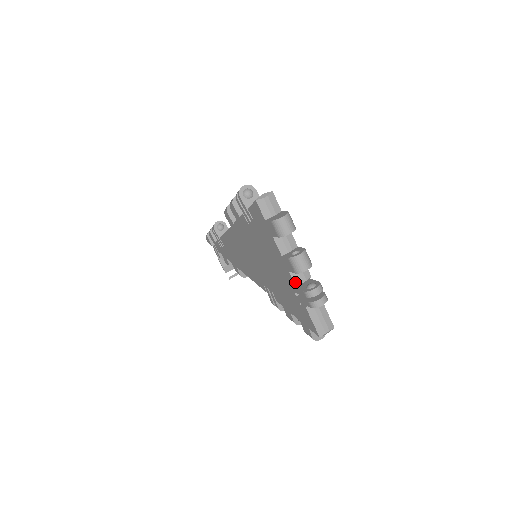
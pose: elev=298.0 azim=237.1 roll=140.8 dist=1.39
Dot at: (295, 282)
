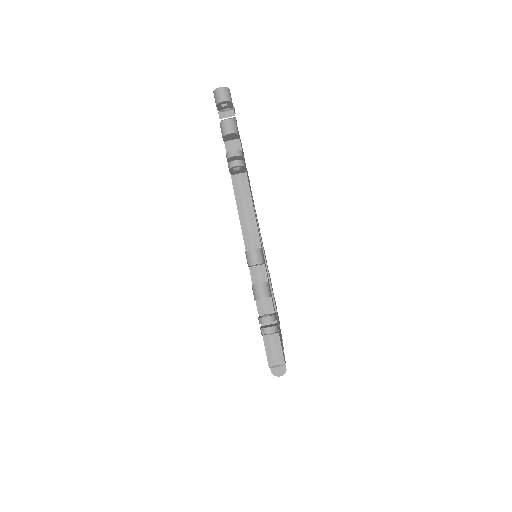
Dot at: occluded
